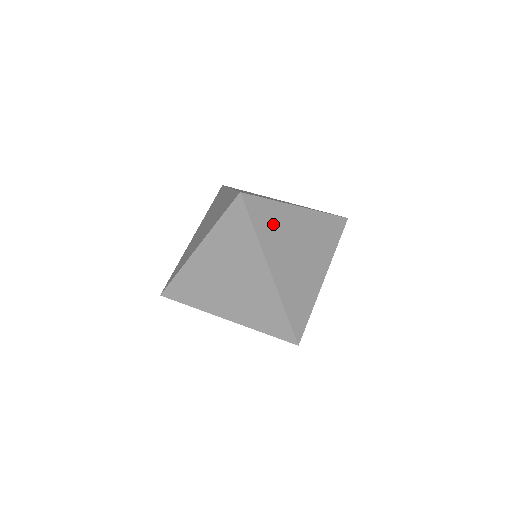
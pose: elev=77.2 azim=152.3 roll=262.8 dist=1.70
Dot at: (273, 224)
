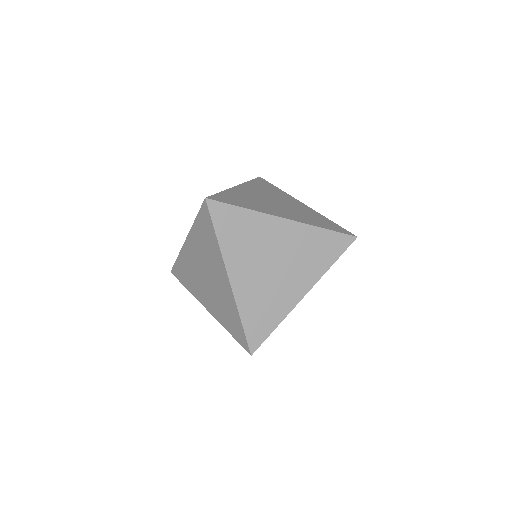
Dot at: (243, 233)
